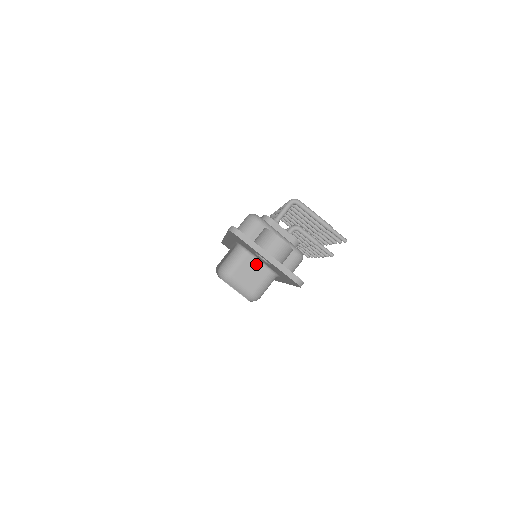
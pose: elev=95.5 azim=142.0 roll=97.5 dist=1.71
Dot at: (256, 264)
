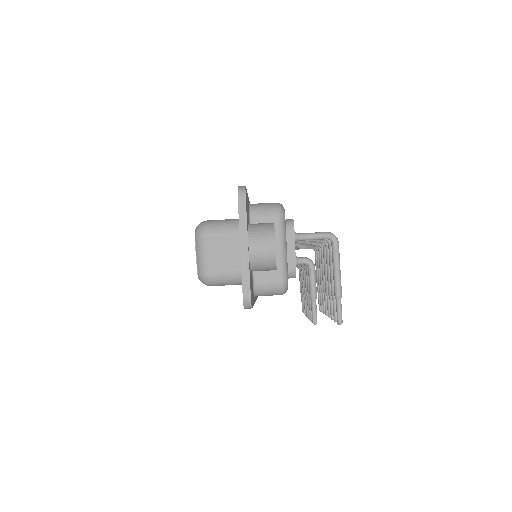
Dot at: (237, 251)
